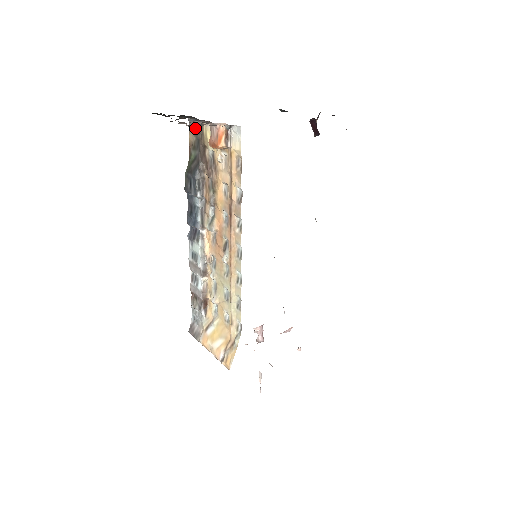
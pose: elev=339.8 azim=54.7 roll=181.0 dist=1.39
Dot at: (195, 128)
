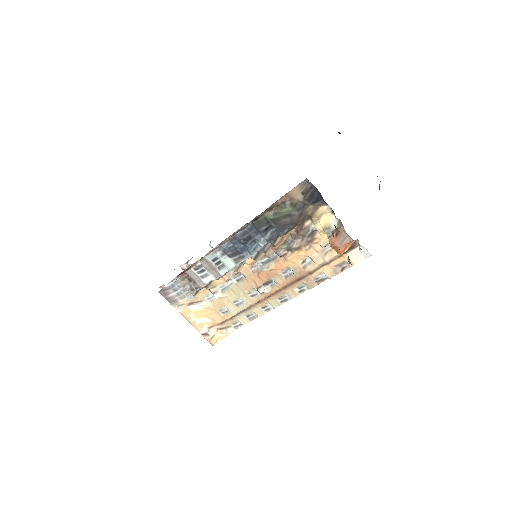
Dot at: occluded
